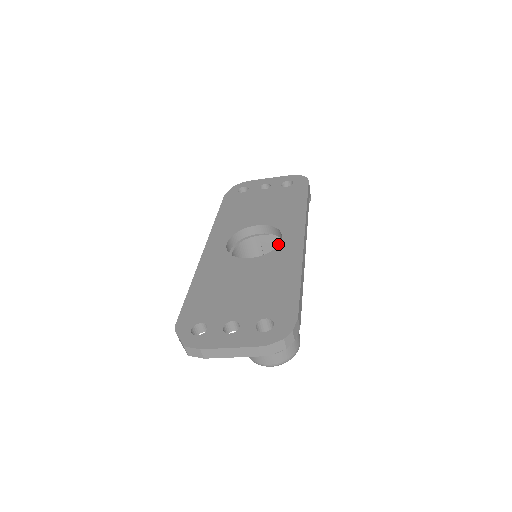
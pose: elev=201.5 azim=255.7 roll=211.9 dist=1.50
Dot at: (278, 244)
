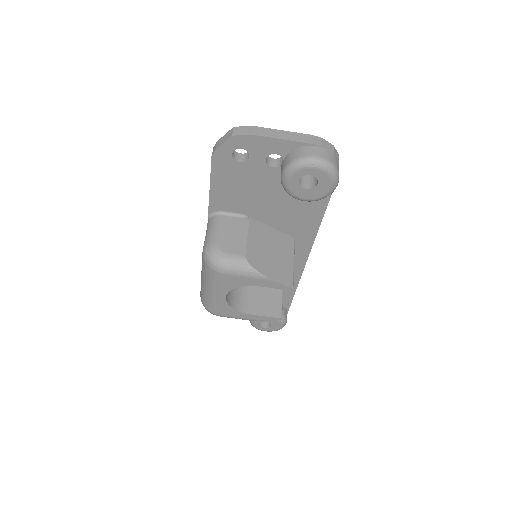
Dot at: occluded
